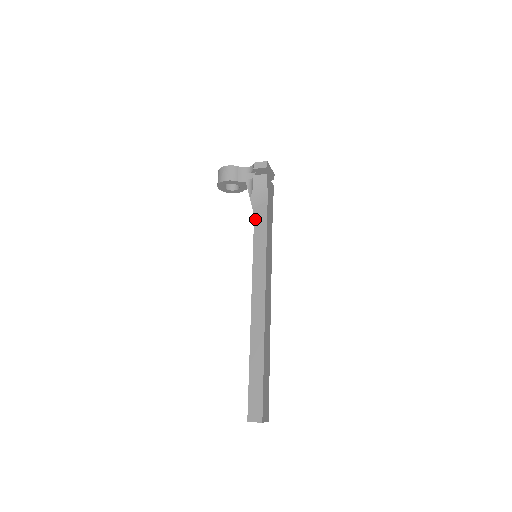
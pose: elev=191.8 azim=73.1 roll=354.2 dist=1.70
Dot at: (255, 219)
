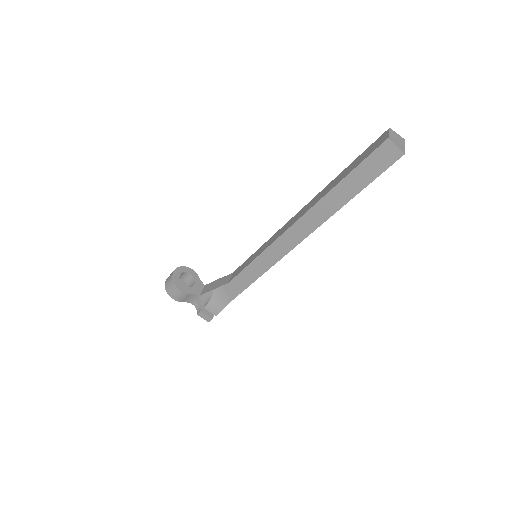
Dot at: occluded
